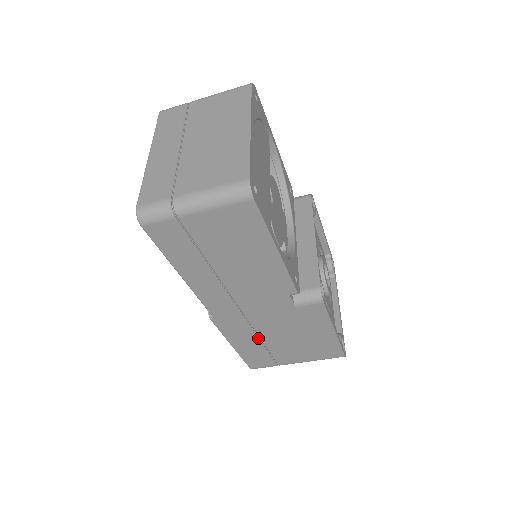
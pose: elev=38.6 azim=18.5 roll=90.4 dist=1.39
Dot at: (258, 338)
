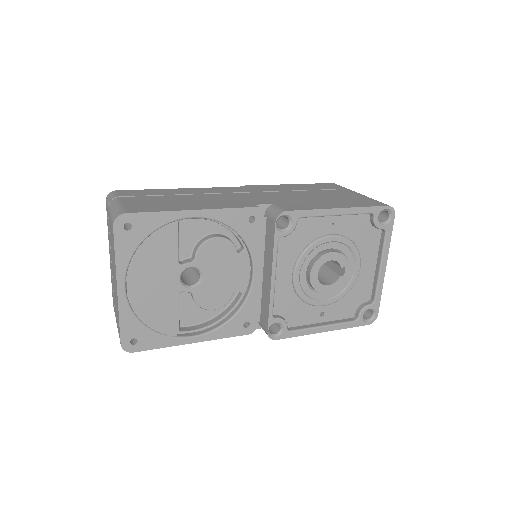
Dot at: occluded
